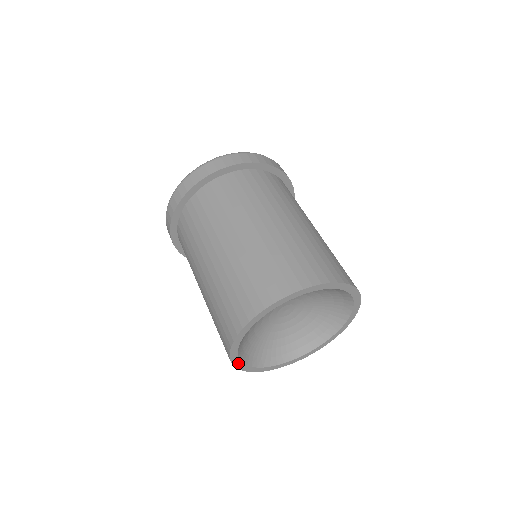
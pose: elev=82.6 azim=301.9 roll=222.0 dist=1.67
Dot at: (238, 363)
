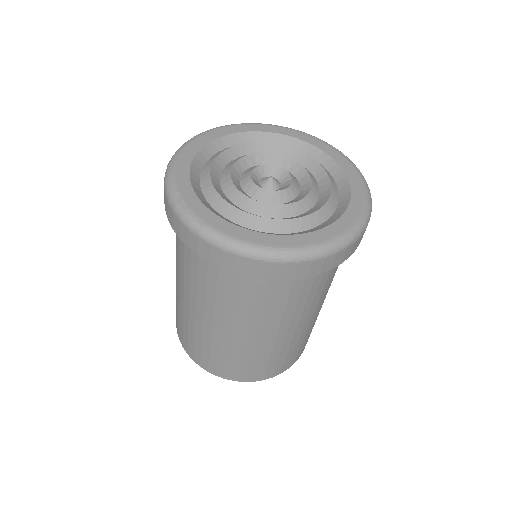
Dot at: occluded
